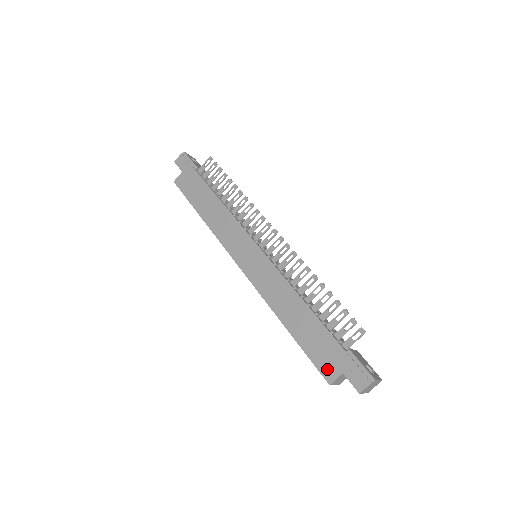
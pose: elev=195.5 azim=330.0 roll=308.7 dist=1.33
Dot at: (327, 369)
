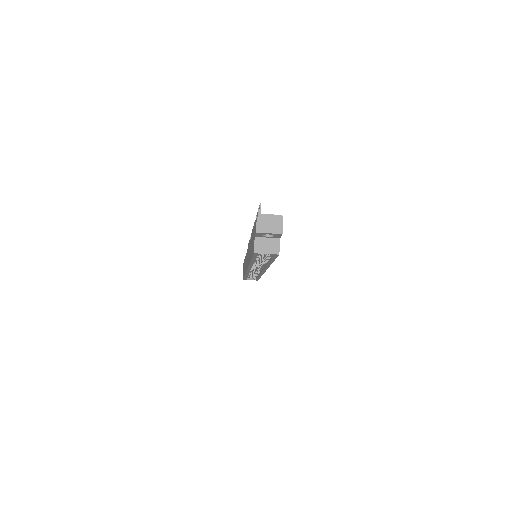
Dot at: (253, 248)
